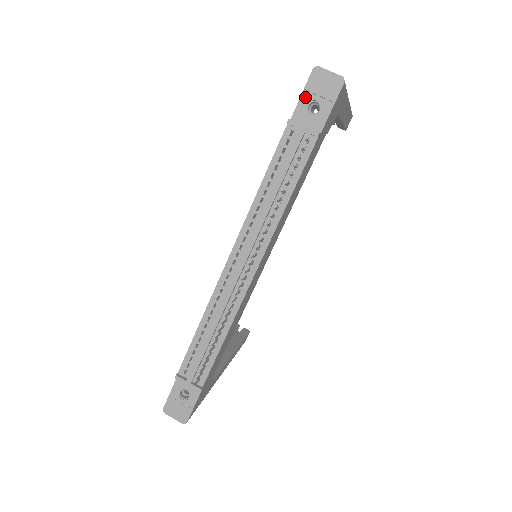
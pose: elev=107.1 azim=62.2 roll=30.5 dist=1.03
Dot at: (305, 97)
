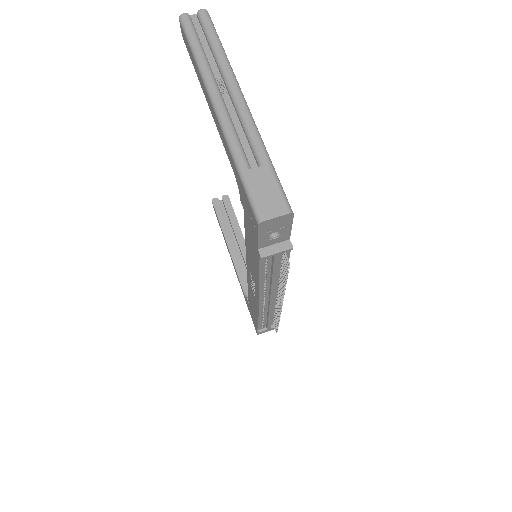
Dot at: (262, 237)
